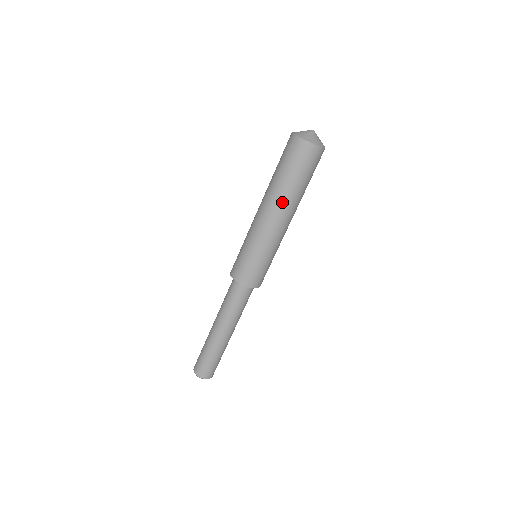
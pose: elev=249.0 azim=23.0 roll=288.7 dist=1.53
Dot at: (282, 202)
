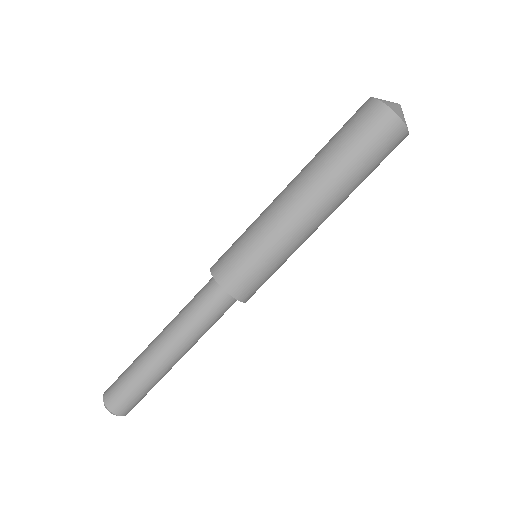
Dot at: (321, 181)
